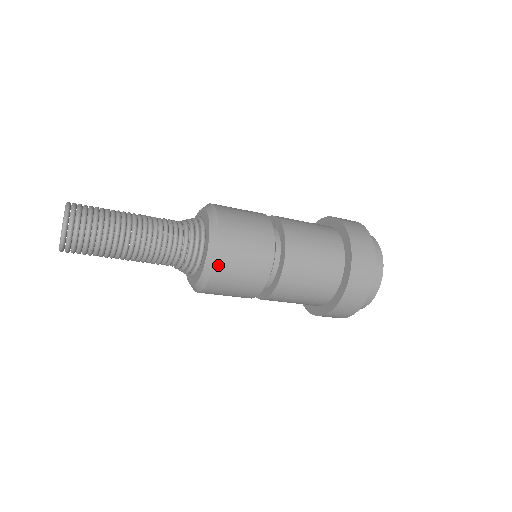
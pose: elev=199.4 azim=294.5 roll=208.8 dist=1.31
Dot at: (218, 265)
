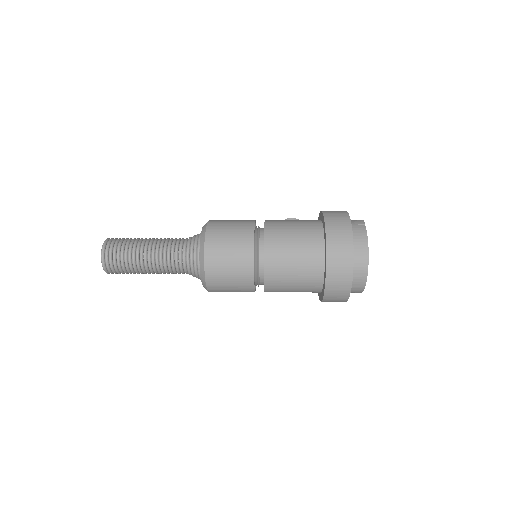
Dot at: occluded
